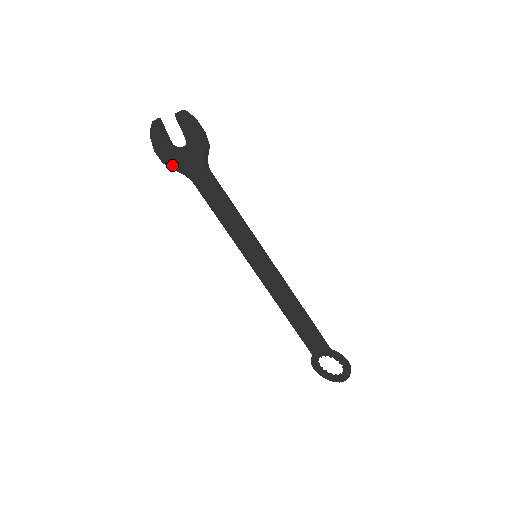
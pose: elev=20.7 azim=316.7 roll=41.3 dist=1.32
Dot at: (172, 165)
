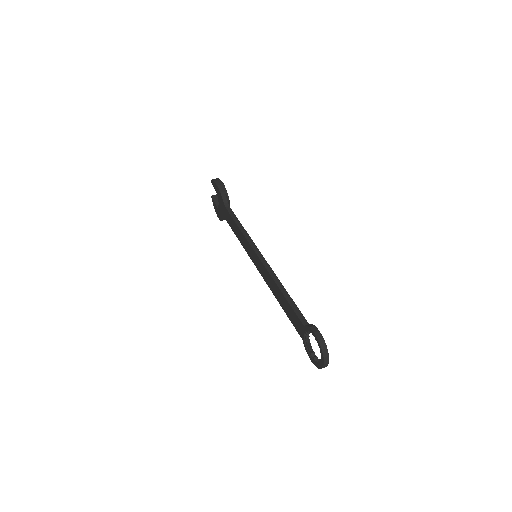
Dot at: (221, 218)
